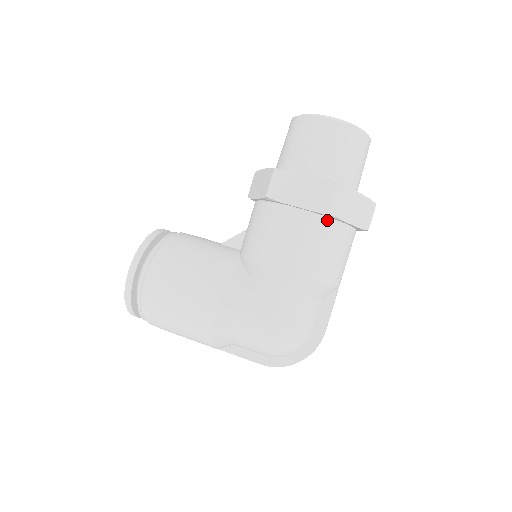
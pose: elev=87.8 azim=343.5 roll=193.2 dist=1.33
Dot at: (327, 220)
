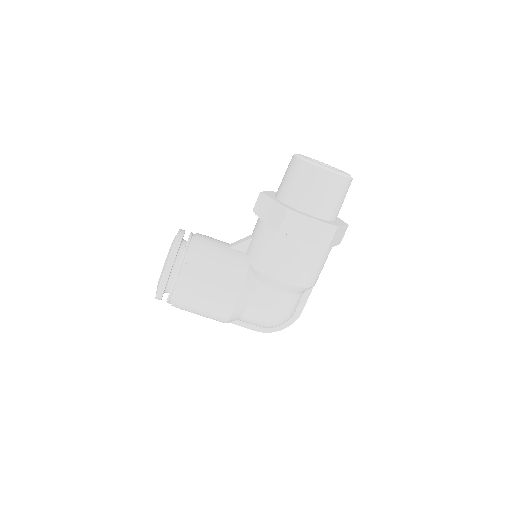
Dot at: (320, 248)
